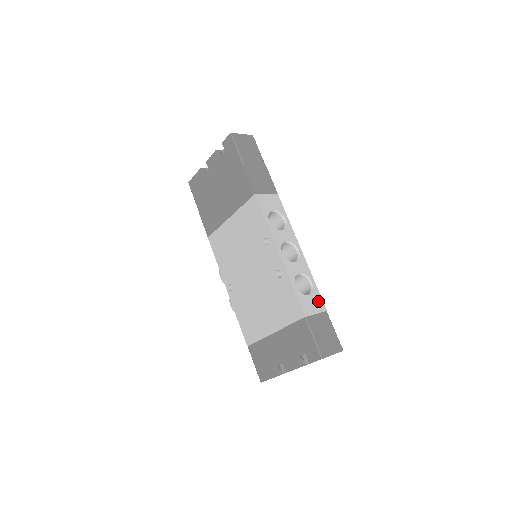
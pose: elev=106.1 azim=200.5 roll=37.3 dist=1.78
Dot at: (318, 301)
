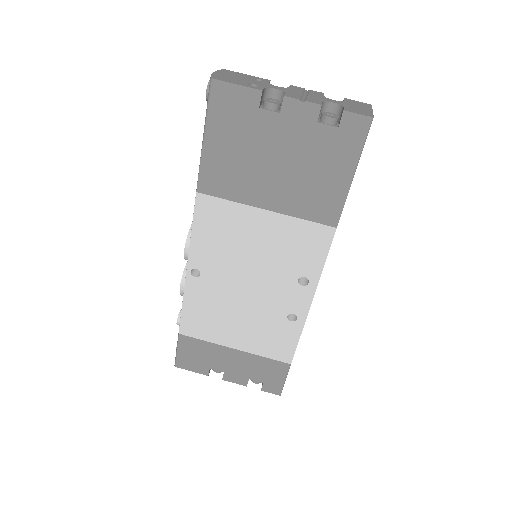
Dot at: occluded
